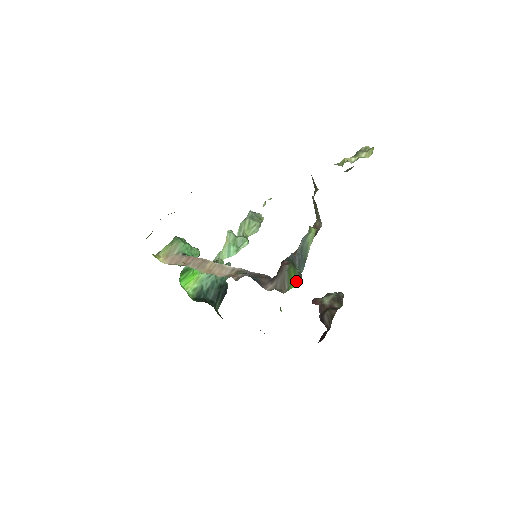
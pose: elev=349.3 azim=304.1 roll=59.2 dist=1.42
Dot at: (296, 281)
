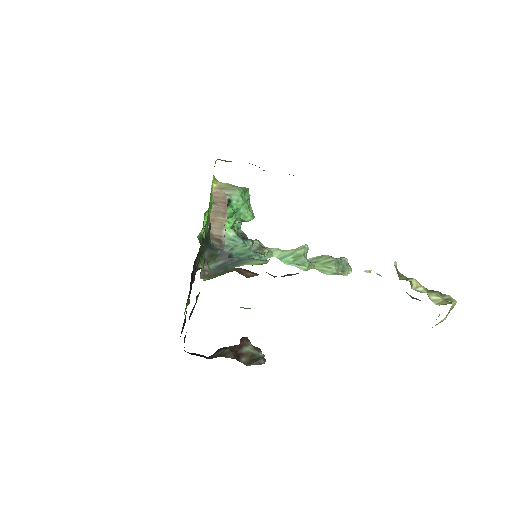
Dot at: (210, 278)
